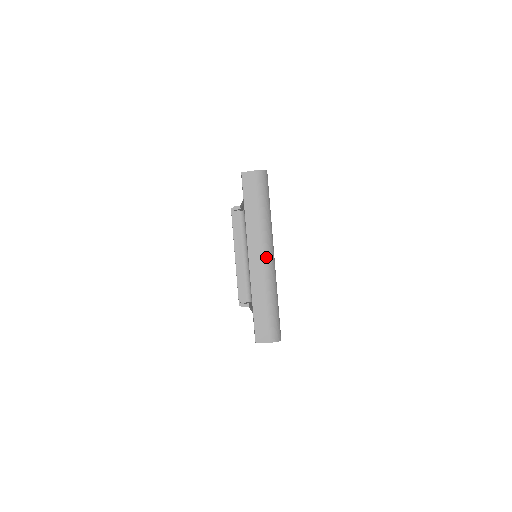
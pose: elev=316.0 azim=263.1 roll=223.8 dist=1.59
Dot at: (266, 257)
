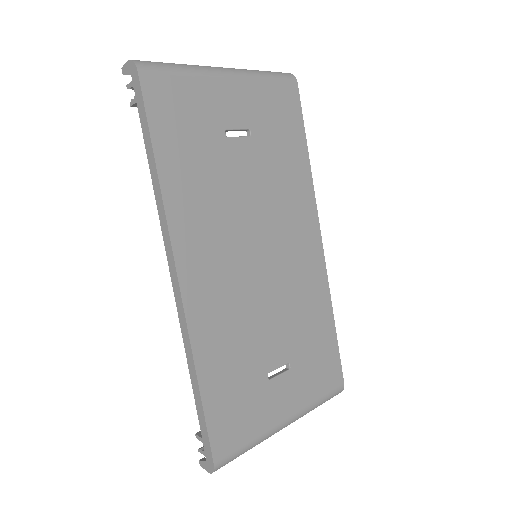
Dot at: (219, 67)
